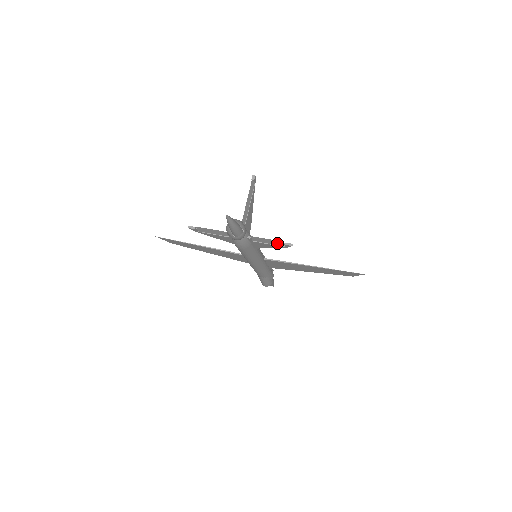
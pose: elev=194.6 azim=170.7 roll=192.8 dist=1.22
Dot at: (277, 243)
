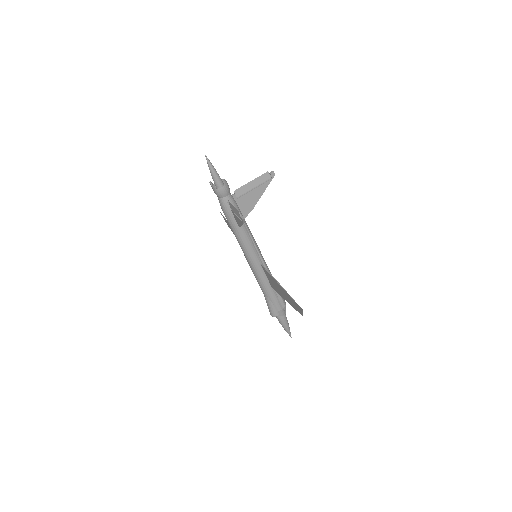
Dot at: (238, 214)
